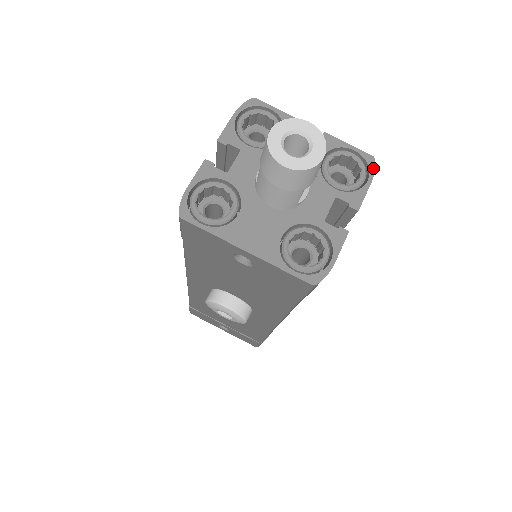
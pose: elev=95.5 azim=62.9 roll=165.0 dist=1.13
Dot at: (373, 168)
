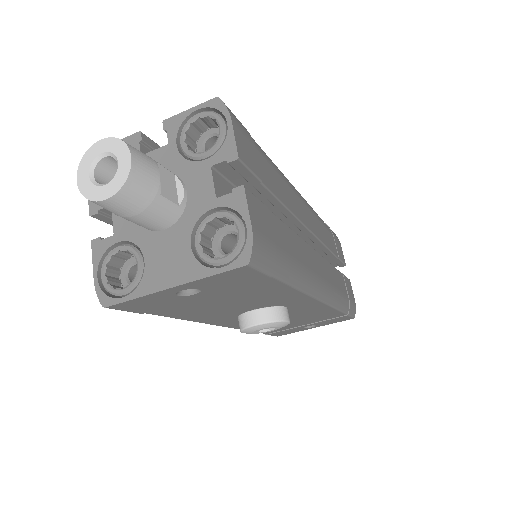
Dot at: (224, 108)
